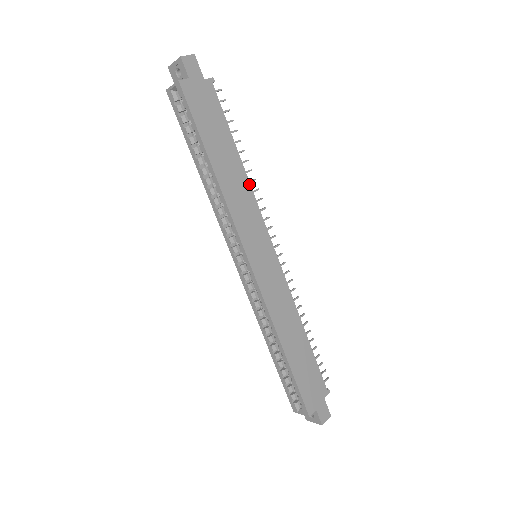
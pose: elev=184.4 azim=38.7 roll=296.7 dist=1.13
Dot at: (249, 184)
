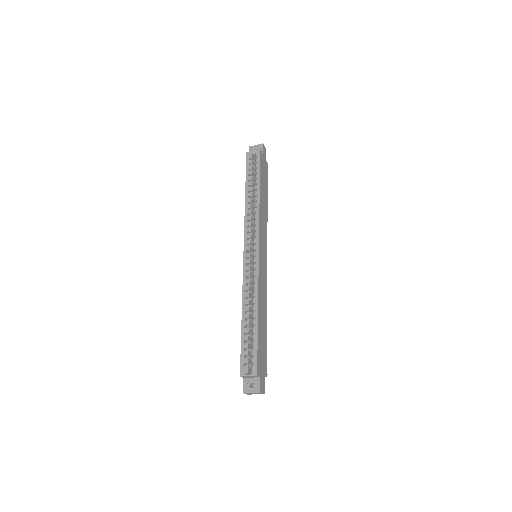
Dot at: (267, 218)
